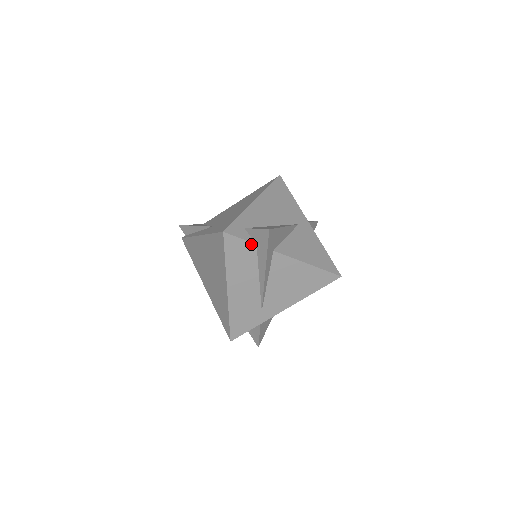
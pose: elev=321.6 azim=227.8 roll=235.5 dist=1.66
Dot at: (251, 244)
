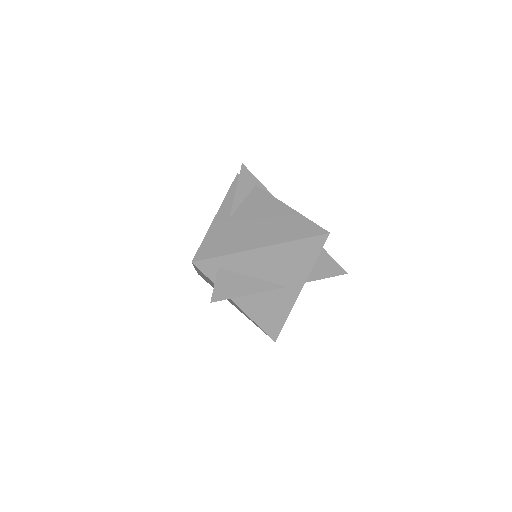
Dot at: (212, 281)
